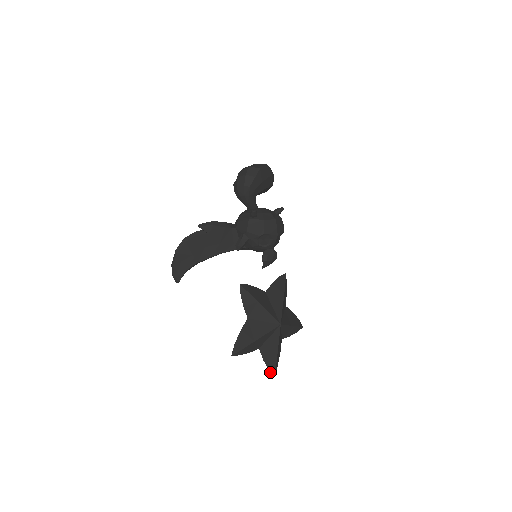
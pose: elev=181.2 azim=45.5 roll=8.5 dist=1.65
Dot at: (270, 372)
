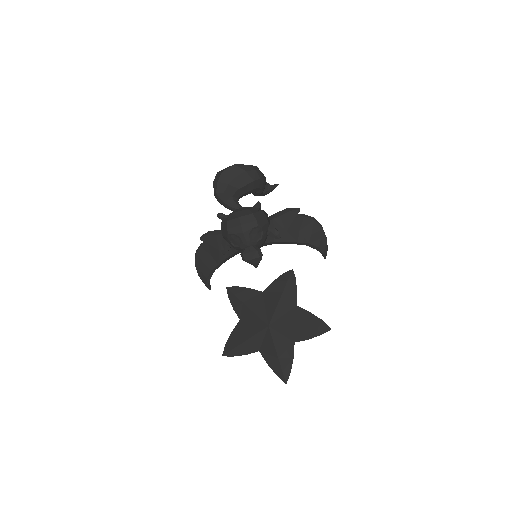
Dot at: occluded
